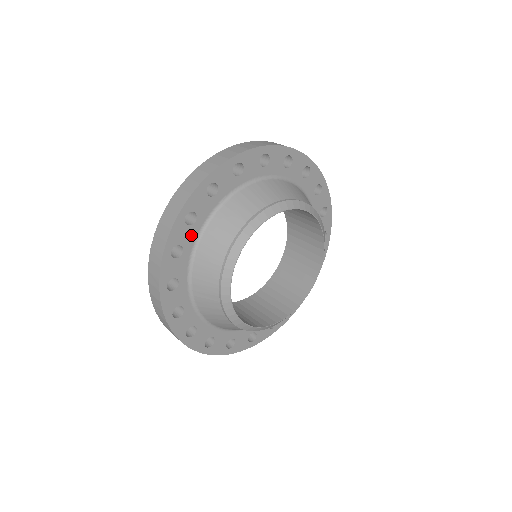
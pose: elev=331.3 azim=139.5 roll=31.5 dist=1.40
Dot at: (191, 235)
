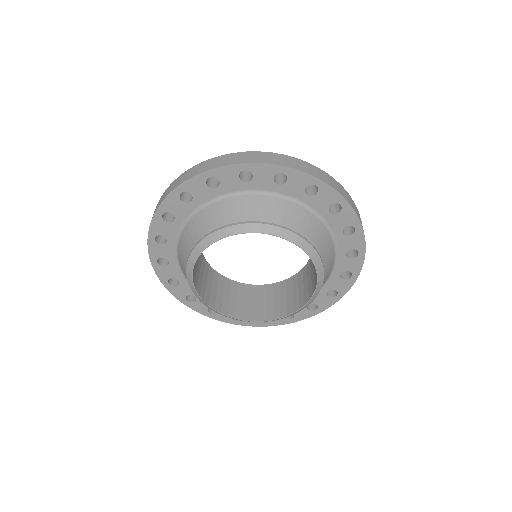
Dot at: (174, 270)
